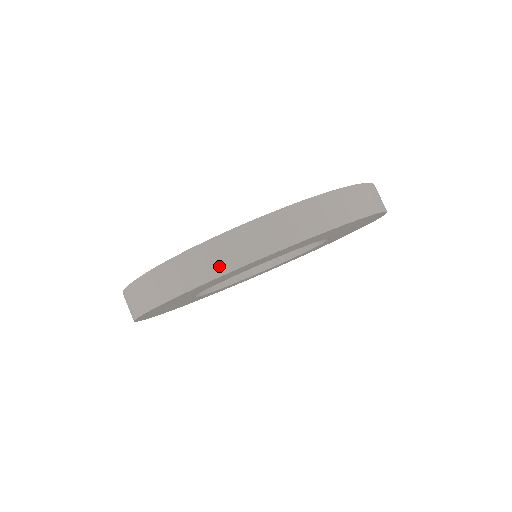
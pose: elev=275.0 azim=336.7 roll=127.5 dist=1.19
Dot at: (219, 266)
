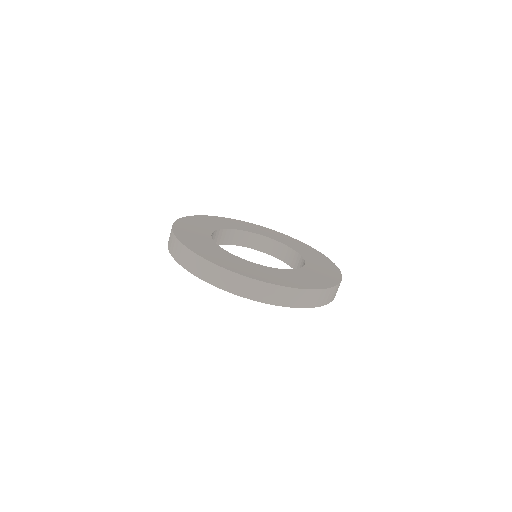
Dot at: (200, 273)
